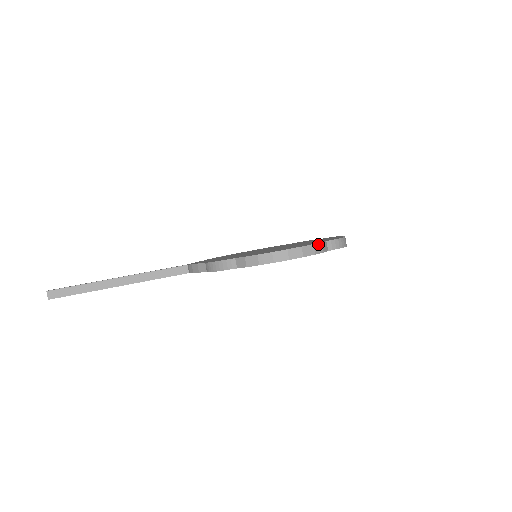
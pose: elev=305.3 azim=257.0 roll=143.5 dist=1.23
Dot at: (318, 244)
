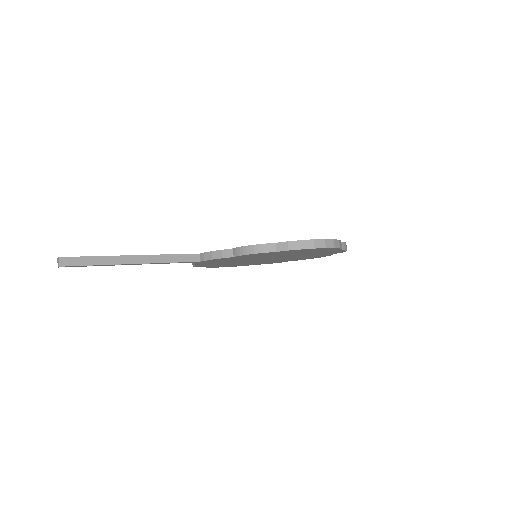
Dot at: (340, 241)
